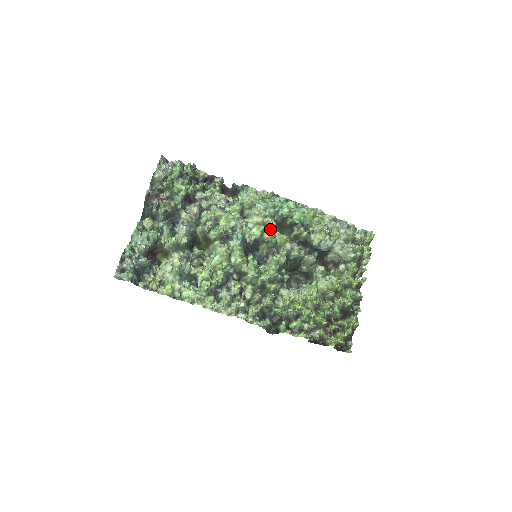
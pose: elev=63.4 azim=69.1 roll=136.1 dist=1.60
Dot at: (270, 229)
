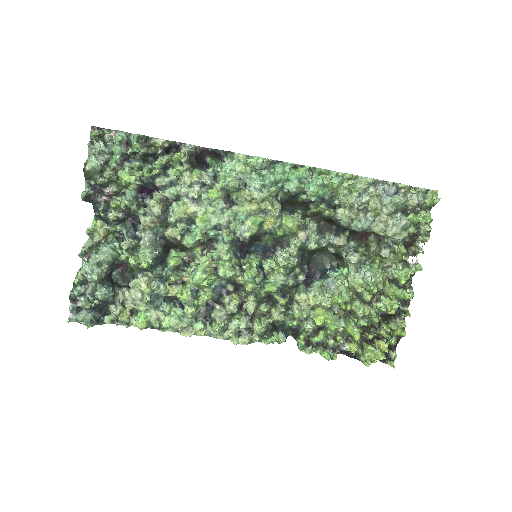
Dot at: (271, 218)
